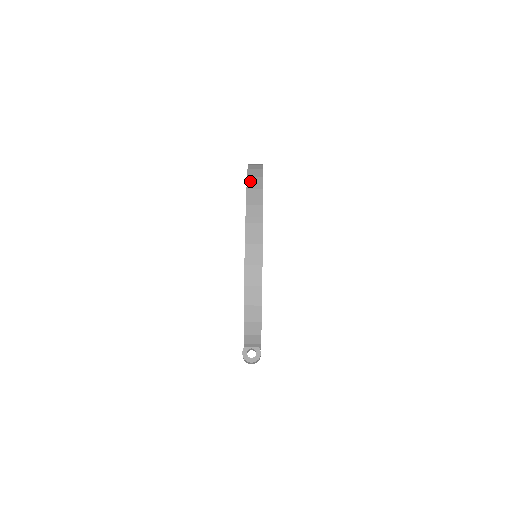
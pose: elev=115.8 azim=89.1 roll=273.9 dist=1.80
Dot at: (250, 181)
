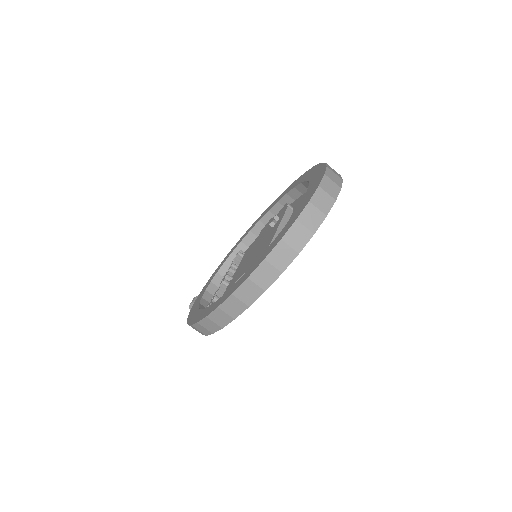
Dot at: (262, 269)
